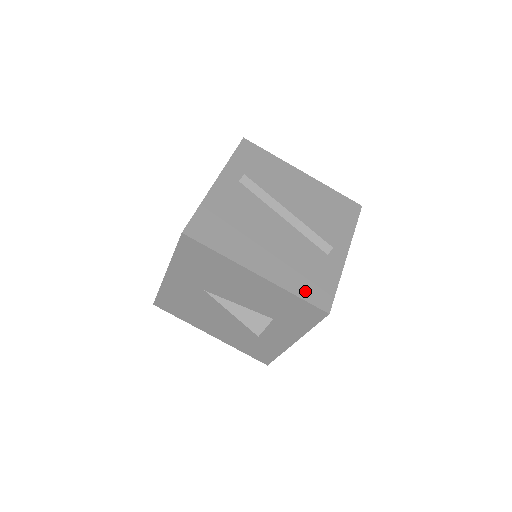
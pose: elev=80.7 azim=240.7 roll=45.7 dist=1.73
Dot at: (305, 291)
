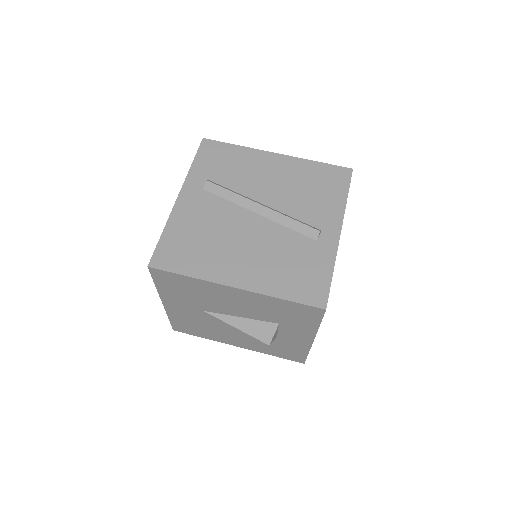
Dot at: (293, 291)
